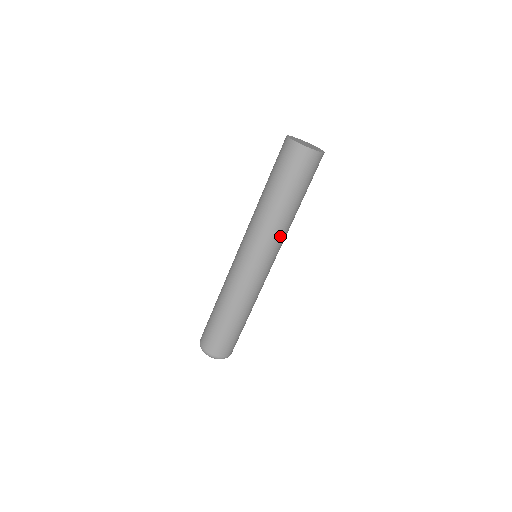
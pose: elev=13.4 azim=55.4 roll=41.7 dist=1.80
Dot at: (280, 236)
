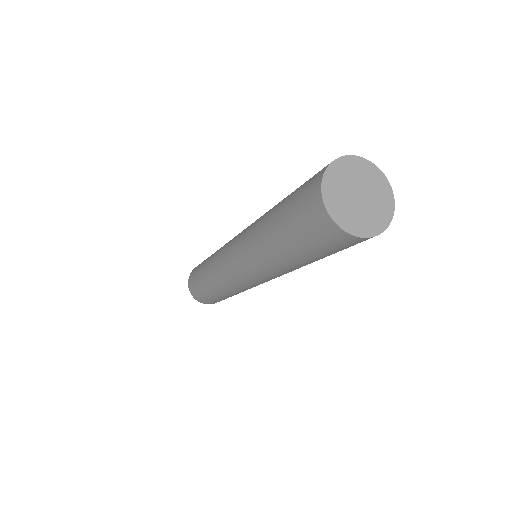
Dot at: (283, 273)
